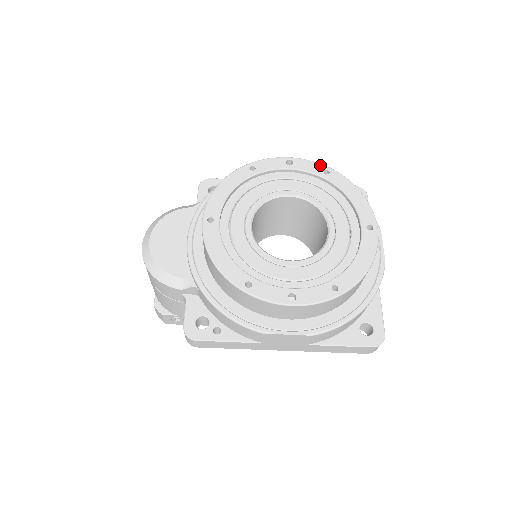
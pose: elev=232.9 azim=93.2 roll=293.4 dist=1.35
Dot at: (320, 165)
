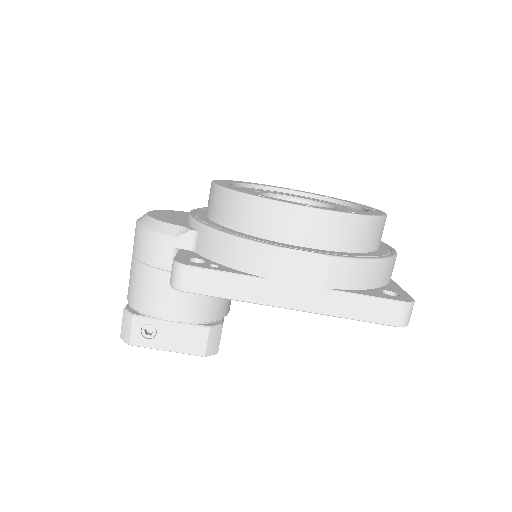
Dot at: (319, 194)
